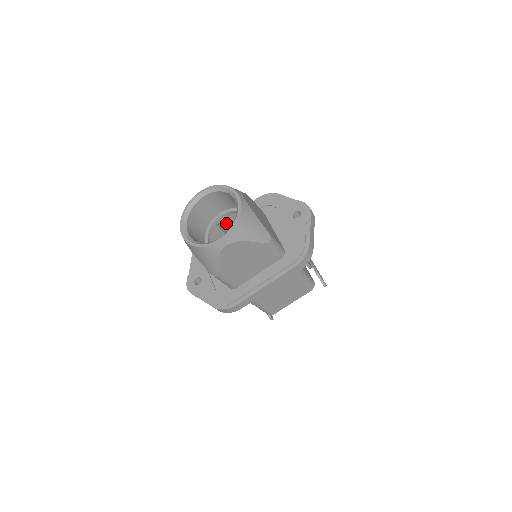
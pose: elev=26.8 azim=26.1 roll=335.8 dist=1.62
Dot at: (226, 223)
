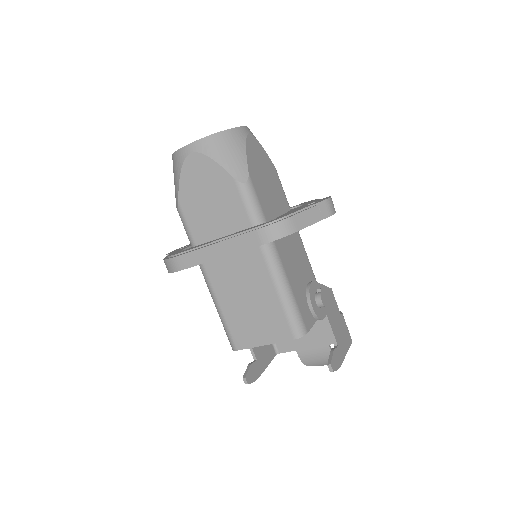
Dot at: occluded
